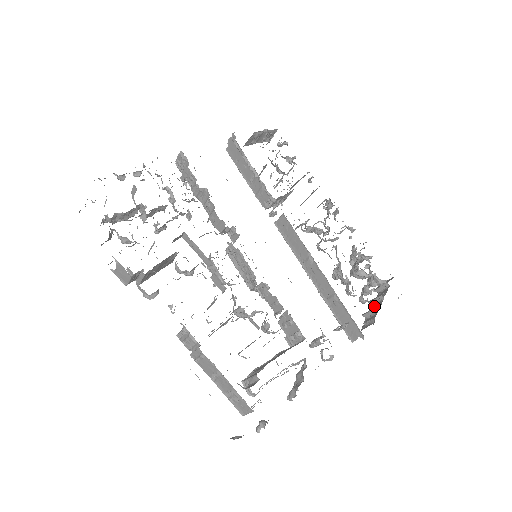
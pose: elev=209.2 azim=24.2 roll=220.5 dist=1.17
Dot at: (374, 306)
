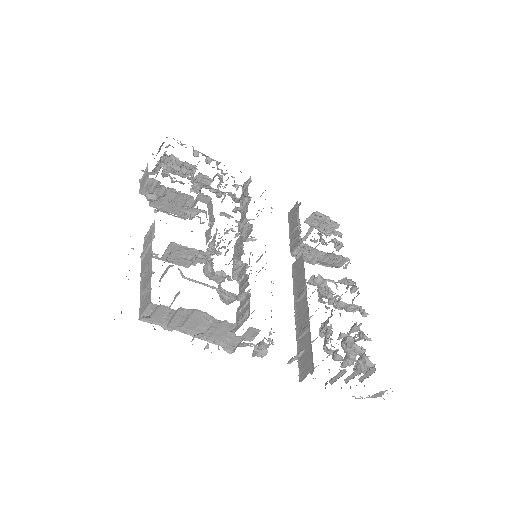
Dot at: (347, 379)
